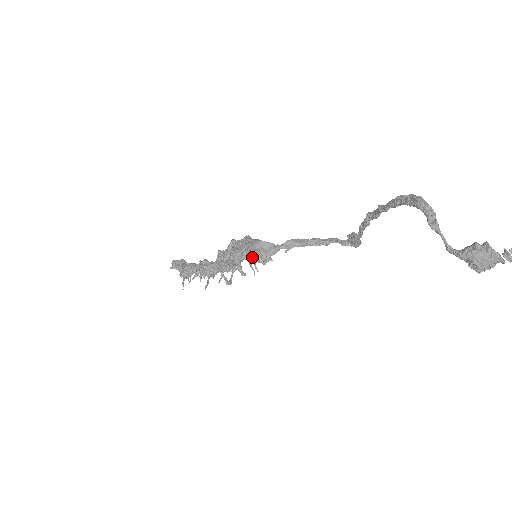
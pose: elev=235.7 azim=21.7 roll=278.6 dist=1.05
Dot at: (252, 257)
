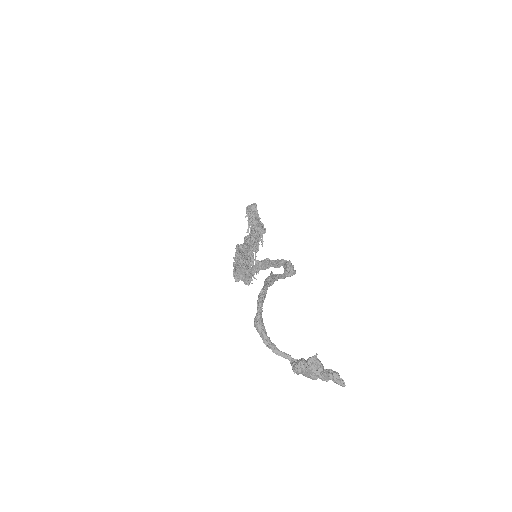
Dot at: occluded
